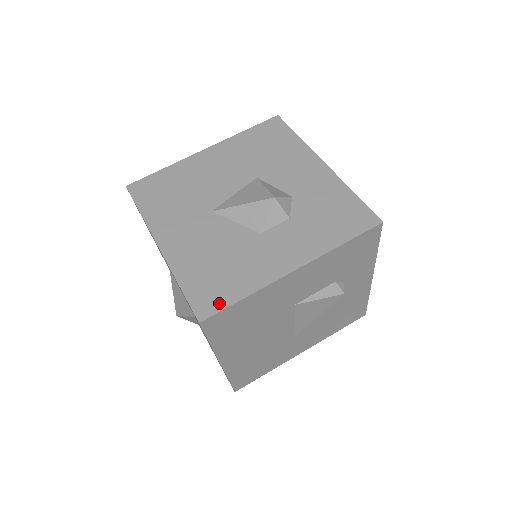
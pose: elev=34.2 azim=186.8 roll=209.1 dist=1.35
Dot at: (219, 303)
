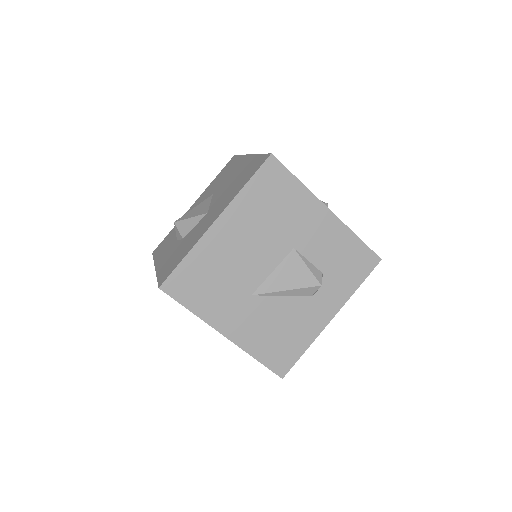
Dot at: occluded
